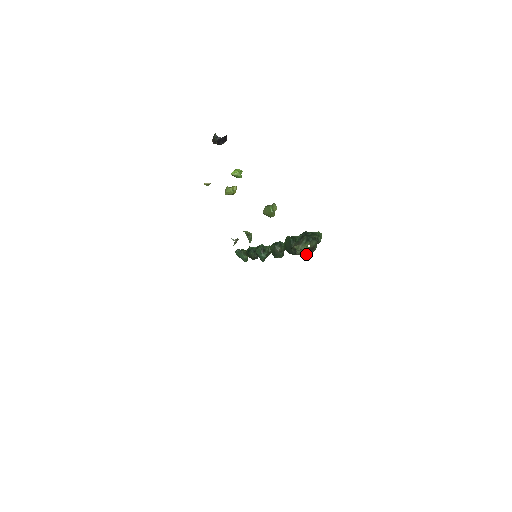
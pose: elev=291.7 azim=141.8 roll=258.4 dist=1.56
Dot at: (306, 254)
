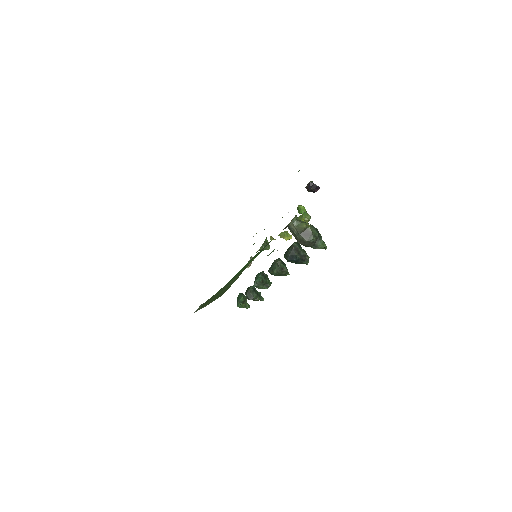
Dot at: (300, 234)
